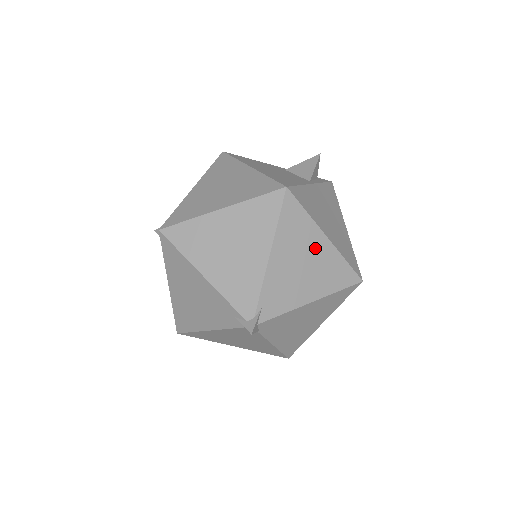
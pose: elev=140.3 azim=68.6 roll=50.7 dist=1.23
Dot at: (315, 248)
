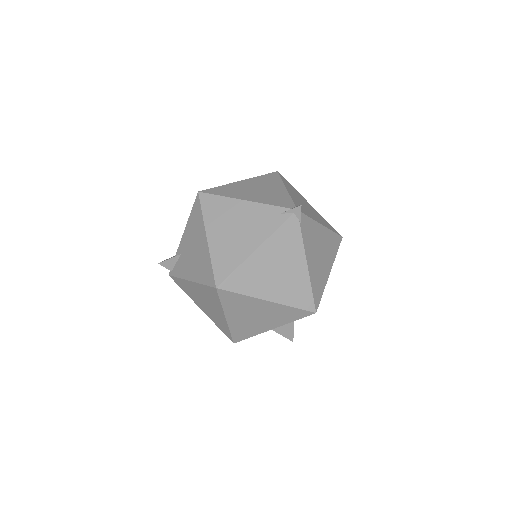
Dot at: (307, 204)
